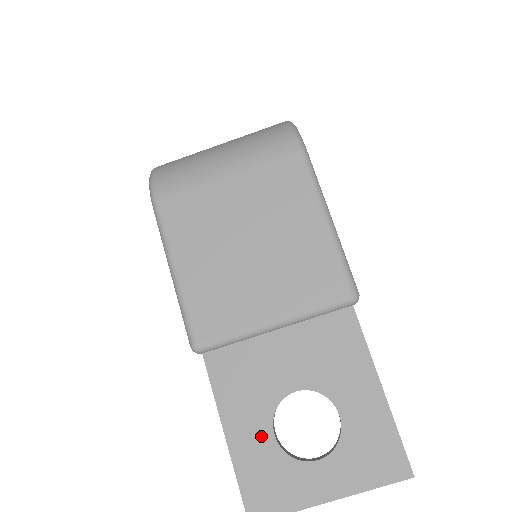
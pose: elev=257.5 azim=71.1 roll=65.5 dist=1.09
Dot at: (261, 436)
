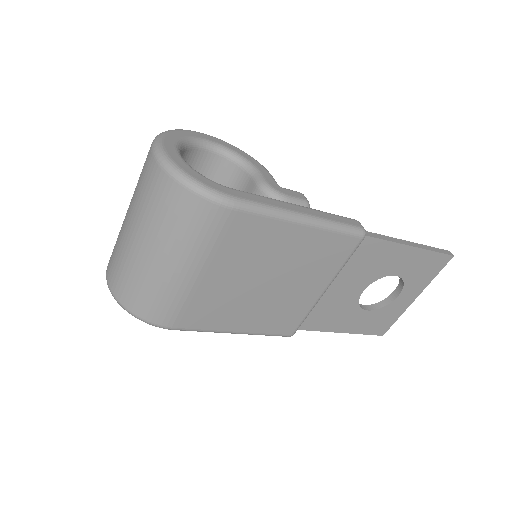
Dot at: (361, 317)
